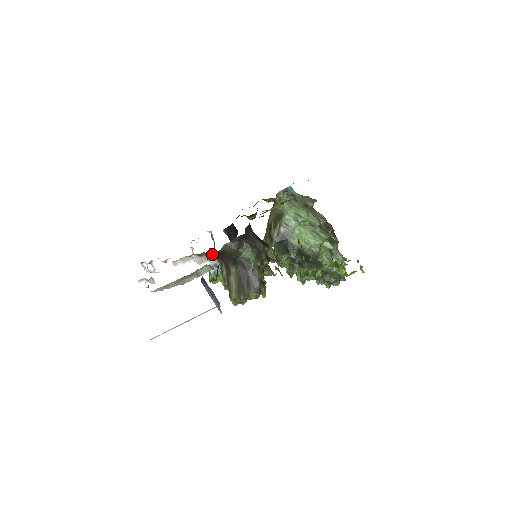
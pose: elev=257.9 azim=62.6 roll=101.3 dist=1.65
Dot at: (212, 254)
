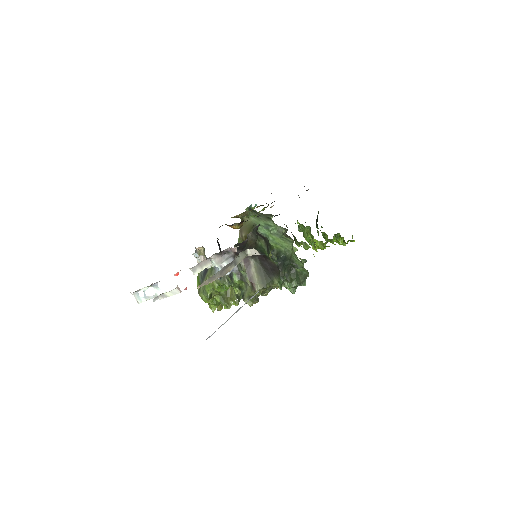
Dot at: occluded
